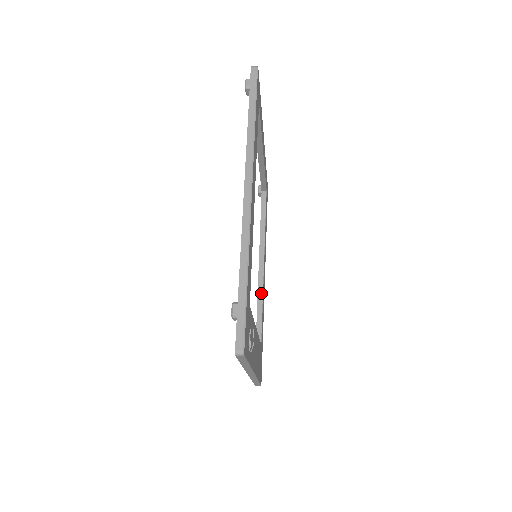
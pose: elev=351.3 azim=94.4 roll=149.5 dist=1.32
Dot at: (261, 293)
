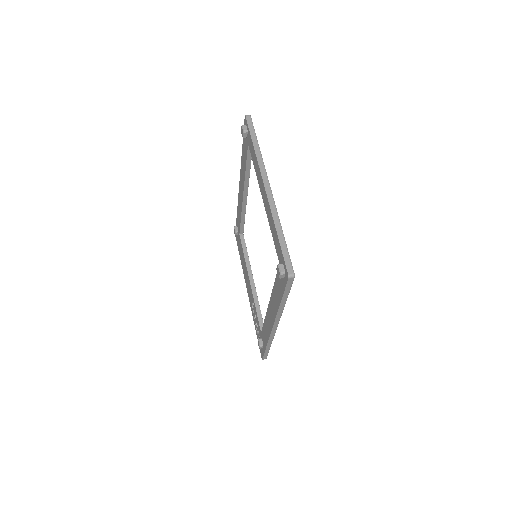
Dot at: (244, 212)
